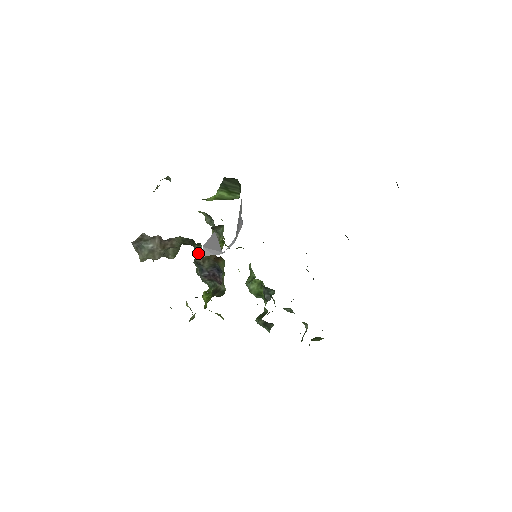
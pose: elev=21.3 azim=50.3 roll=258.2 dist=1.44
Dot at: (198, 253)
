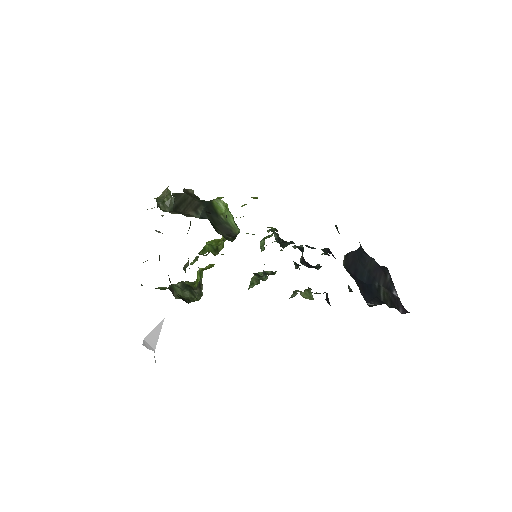
Dot at: occluded
